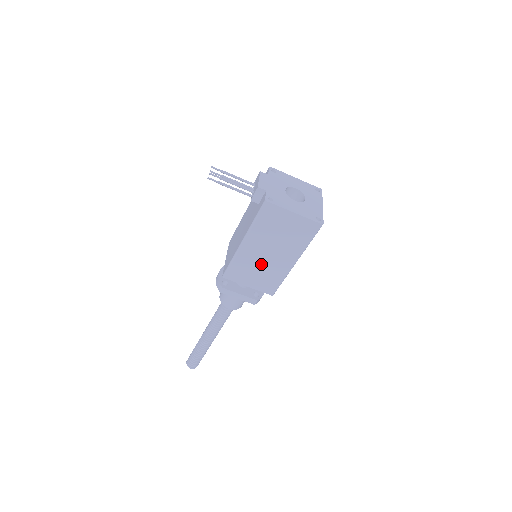
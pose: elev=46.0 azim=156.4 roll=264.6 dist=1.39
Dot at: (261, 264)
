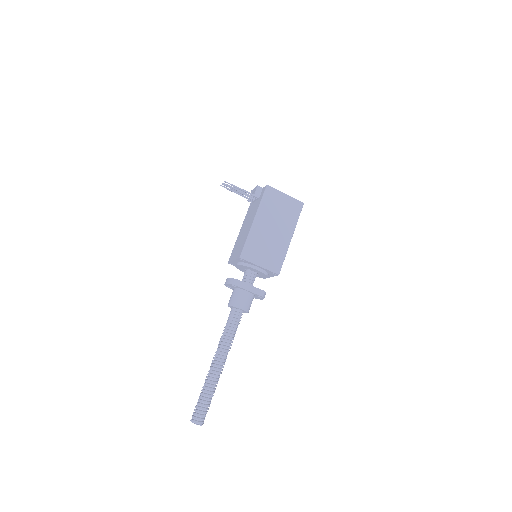
Dot at: (268, 241)
